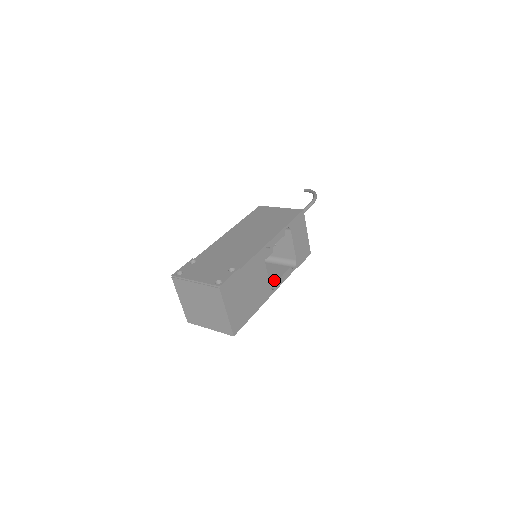
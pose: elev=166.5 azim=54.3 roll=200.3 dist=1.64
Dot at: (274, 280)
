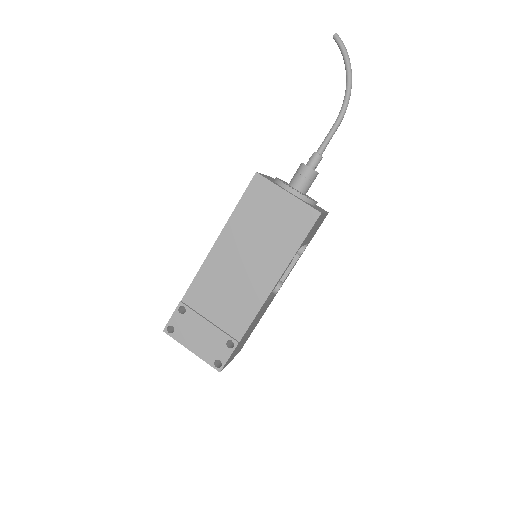
Dot at: occluded
